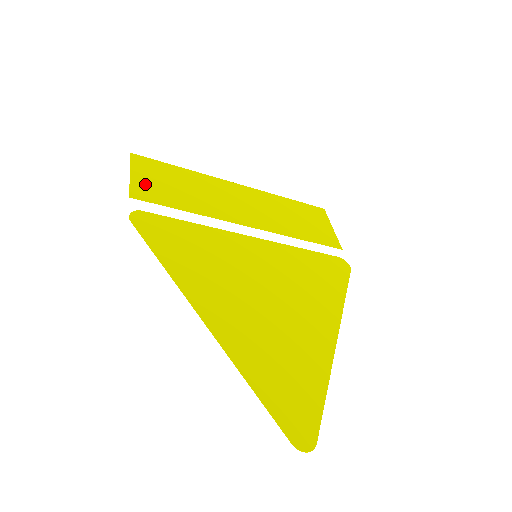
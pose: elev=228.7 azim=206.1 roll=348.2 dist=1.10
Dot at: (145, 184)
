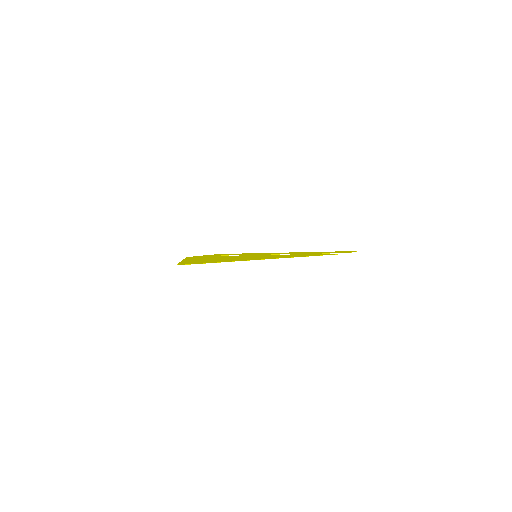
Dot at: occluded
